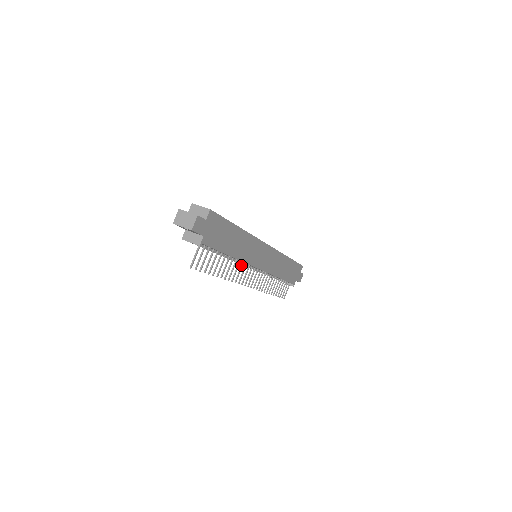
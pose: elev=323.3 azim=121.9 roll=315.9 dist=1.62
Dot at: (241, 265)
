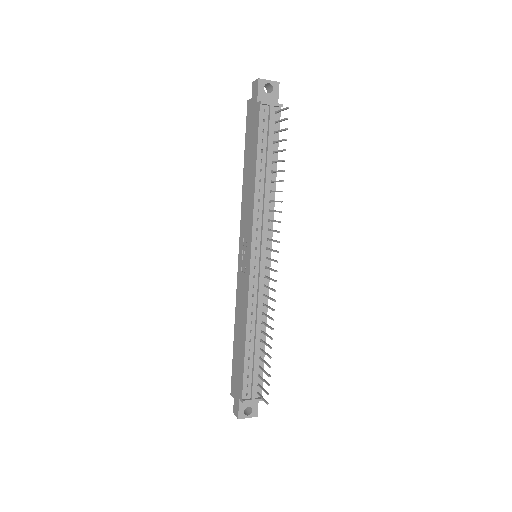
Dot at: (270, 219)
